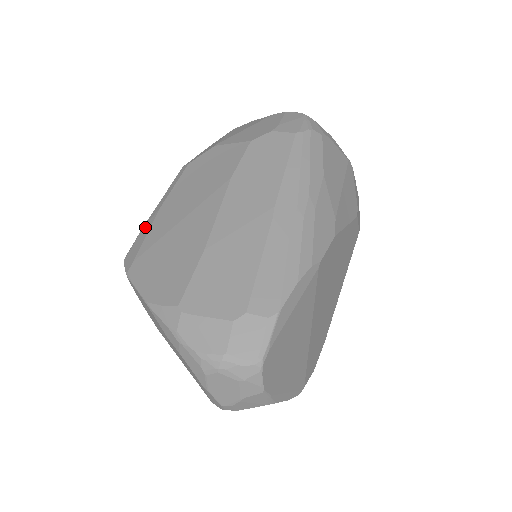
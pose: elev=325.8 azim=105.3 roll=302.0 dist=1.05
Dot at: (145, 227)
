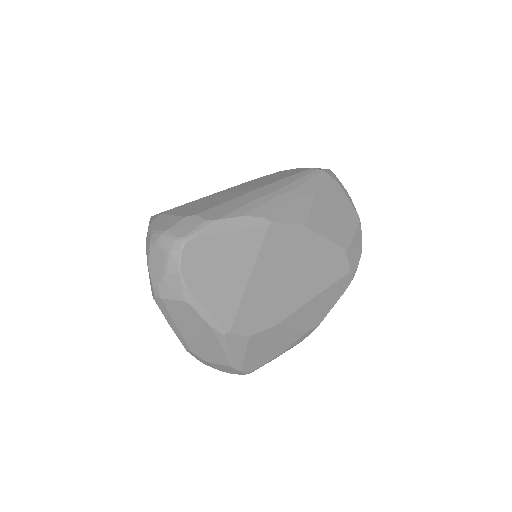
Dot at: occluded
